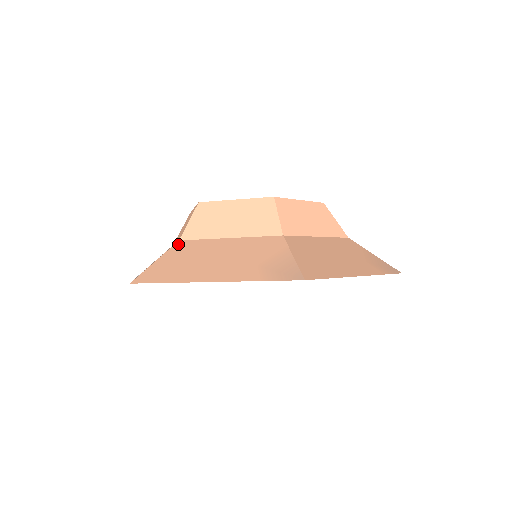
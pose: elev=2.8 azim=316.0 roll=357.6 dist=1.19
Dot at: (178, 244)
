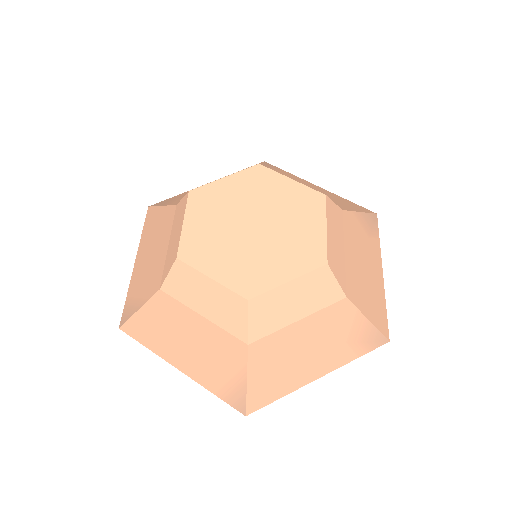
Dot at: (252, 351)
